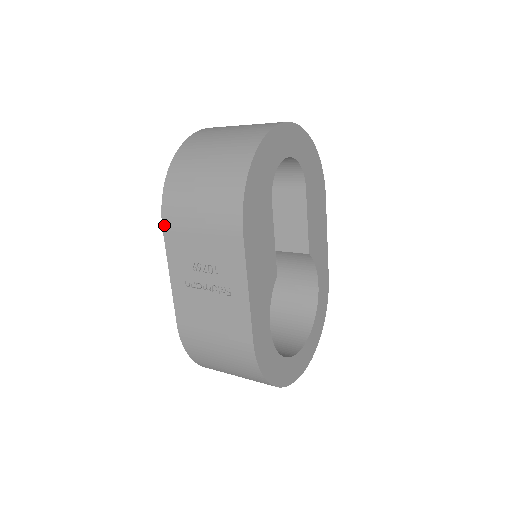
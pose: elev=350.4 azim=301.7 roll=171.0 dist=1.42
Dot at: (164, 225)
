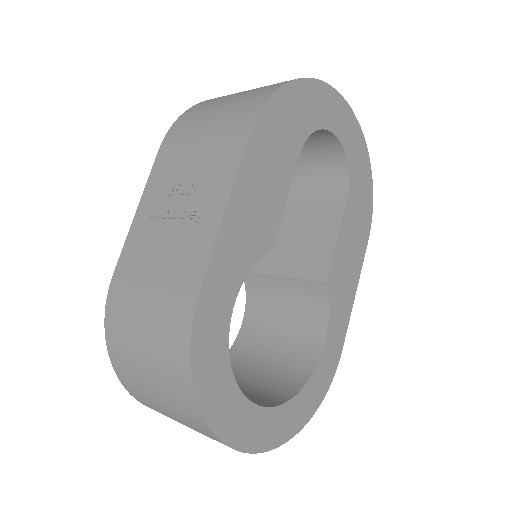
Dot at: (163, 145)
